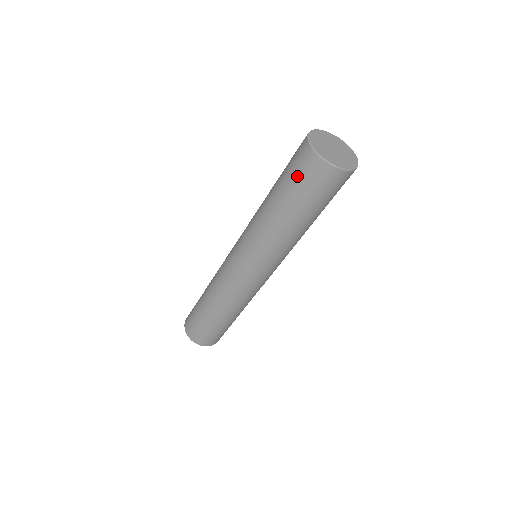
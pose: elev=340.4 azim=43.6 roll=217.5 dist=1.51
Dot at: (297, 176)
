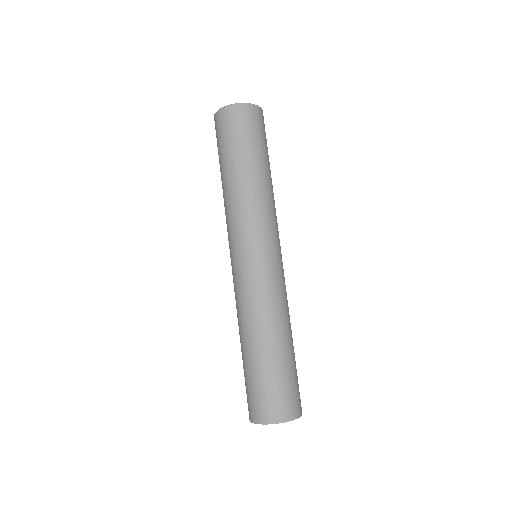
Dot at: (230, 133)
